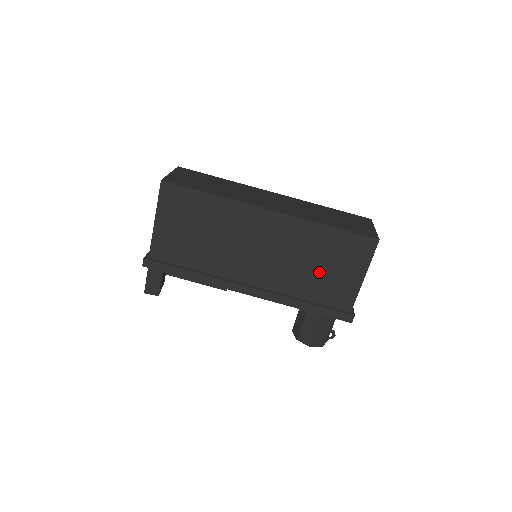
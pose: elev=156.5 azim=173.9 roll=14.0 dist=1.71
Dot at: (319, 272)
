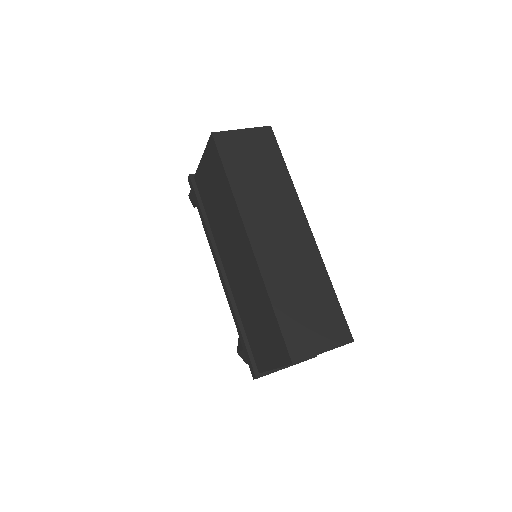
Dot at: (255, 323)
